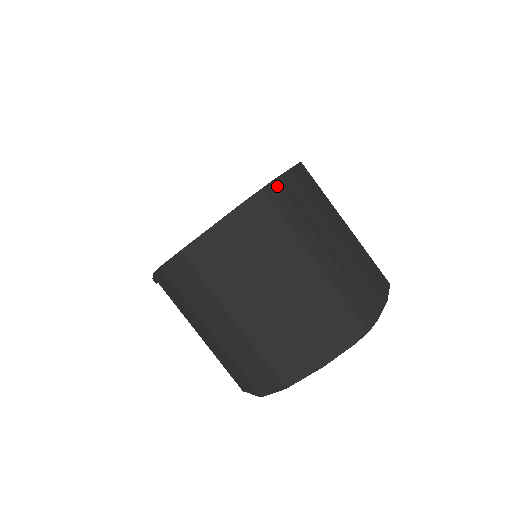
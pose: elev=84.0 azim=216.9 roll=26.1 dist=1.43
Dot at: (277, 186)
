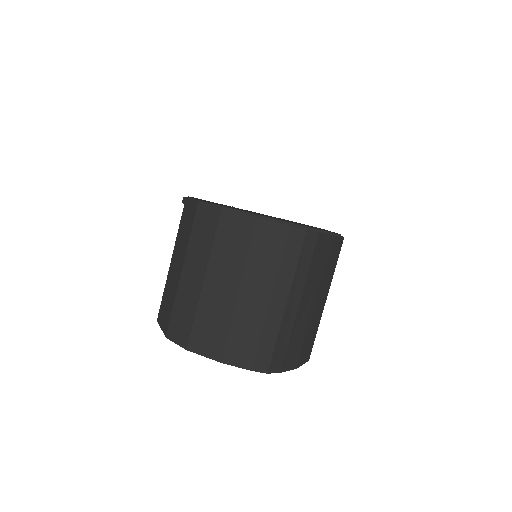
Dot at: (316, 238)
